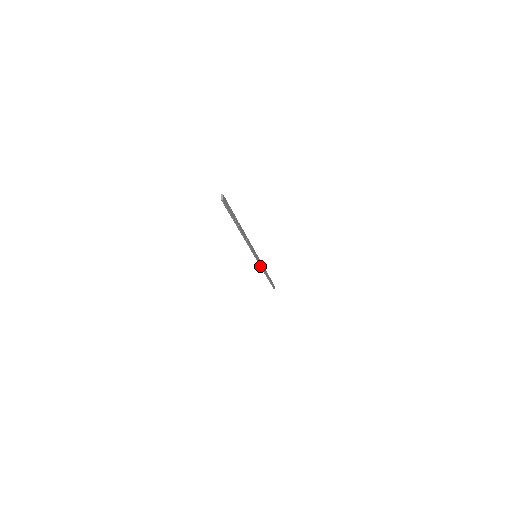
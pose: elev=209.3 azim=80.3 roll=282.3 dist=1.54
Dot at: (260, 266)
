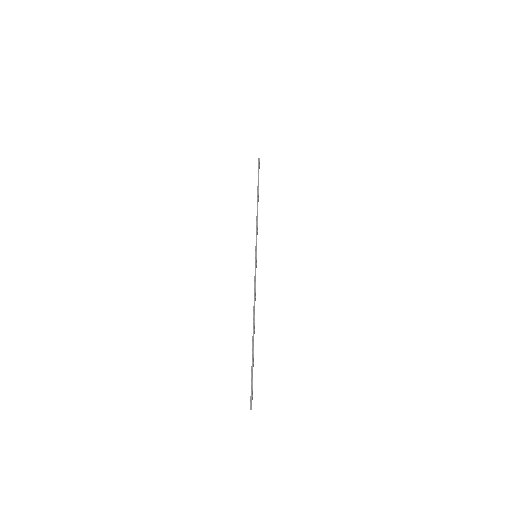
Dot at: occluded
